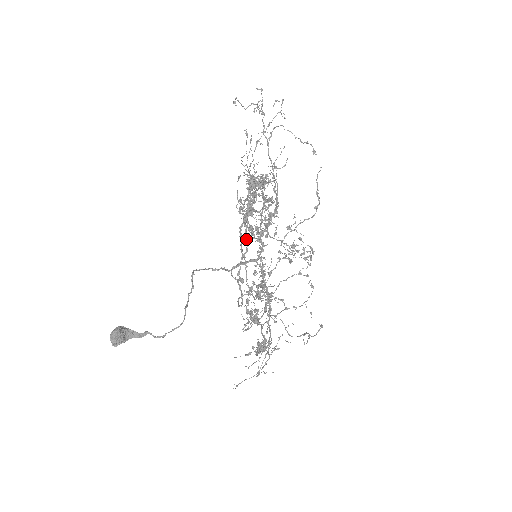
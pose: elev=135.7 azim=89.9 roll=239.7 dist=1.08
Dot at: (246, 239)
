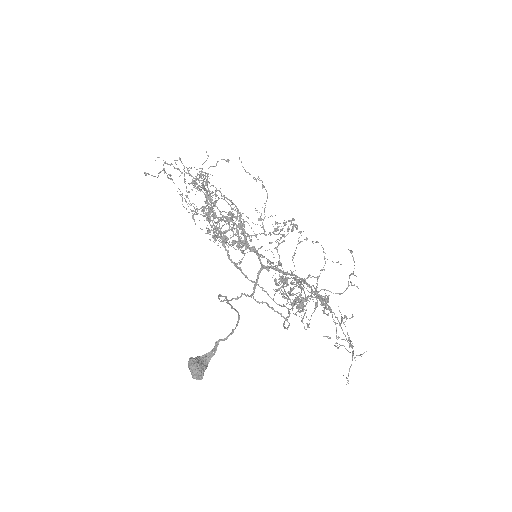
Dot at: (228, 219)
